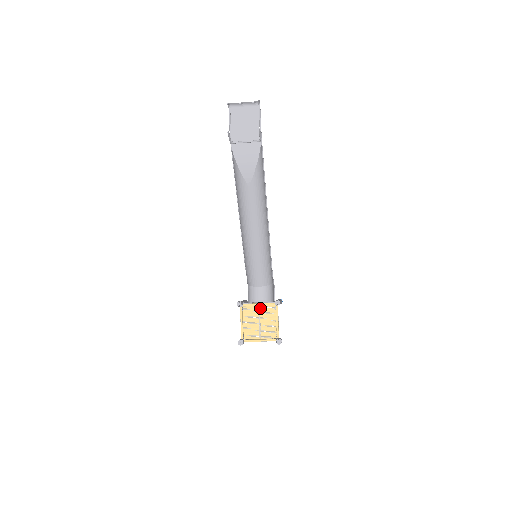
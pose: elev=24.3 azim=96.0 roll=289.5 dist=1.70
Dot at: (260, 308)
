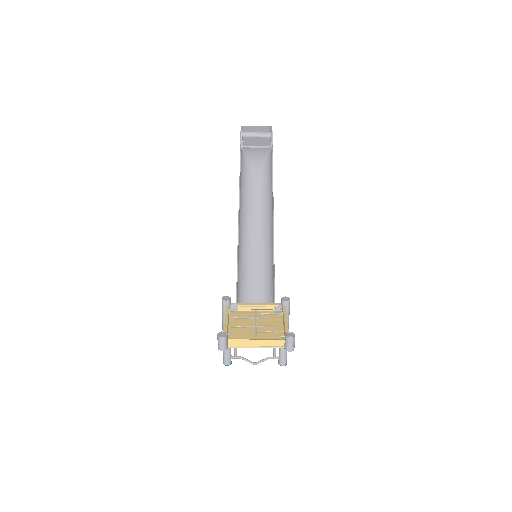
Dot at: (257, 313)
